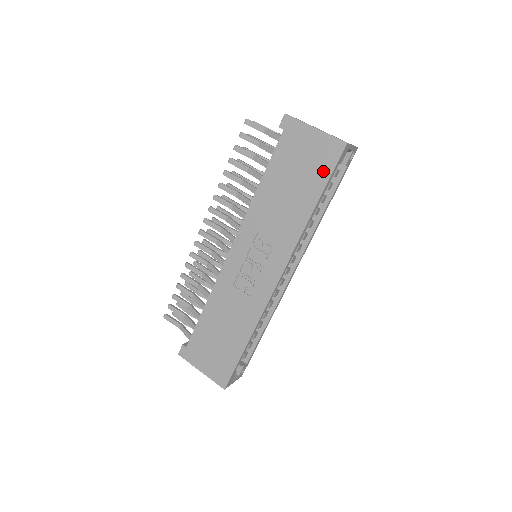
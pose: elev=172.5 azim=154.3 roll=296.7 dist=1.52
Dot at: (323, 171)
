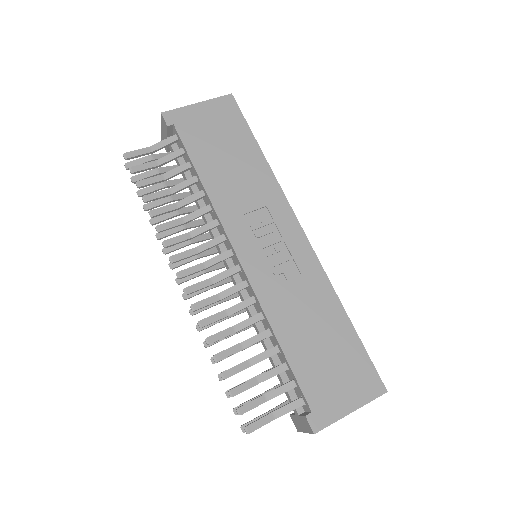
Dot at: (238, 124)
